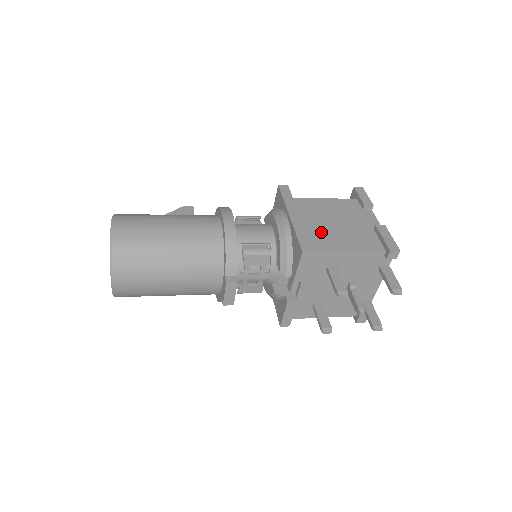
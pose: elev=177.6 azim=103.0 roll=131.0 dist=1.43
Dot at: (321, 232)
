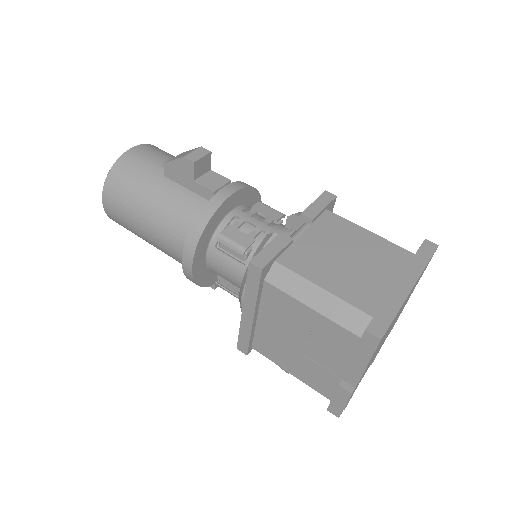
Dot at: (274, 340)
